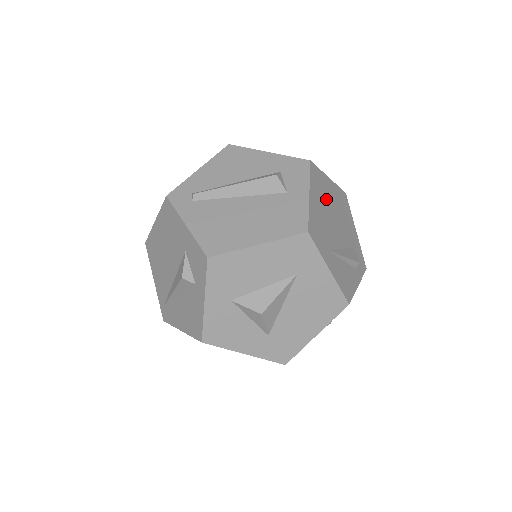
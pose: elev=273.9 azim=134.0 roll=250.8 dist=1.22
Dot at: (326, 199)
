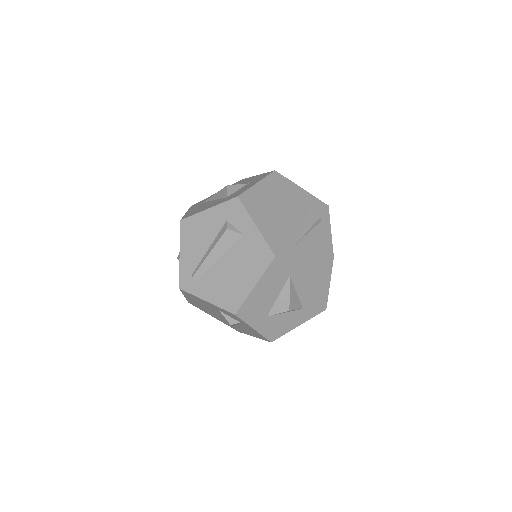
Dot at: (267, 206)
